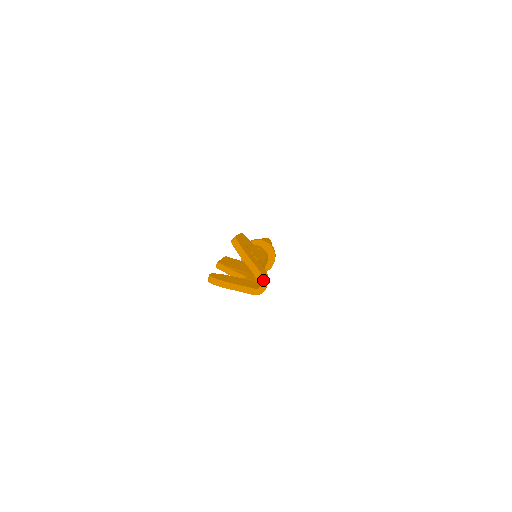
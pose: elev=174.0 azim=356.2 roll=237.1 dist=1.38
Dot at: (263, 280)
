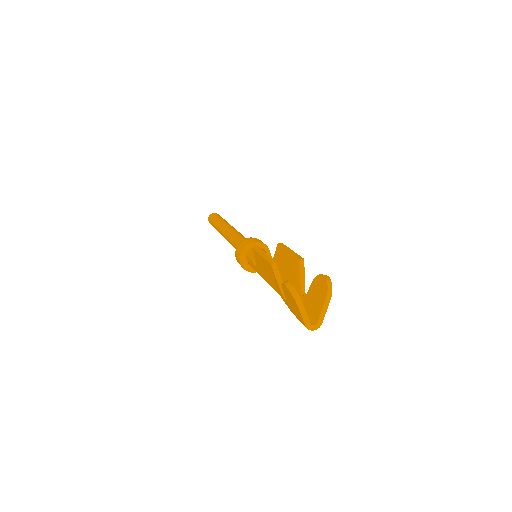
Dot at: (320, 323)
